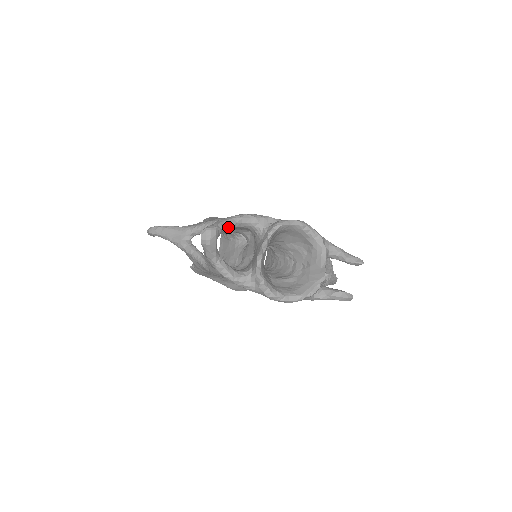
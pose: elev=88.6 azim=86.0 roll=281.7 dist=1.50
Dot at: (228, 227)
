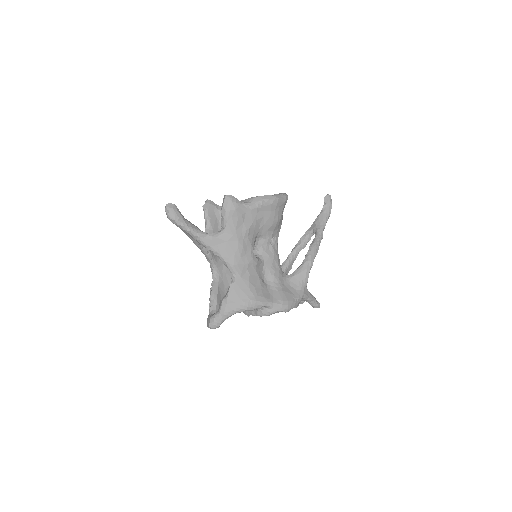
Dot at: (229, 316)
